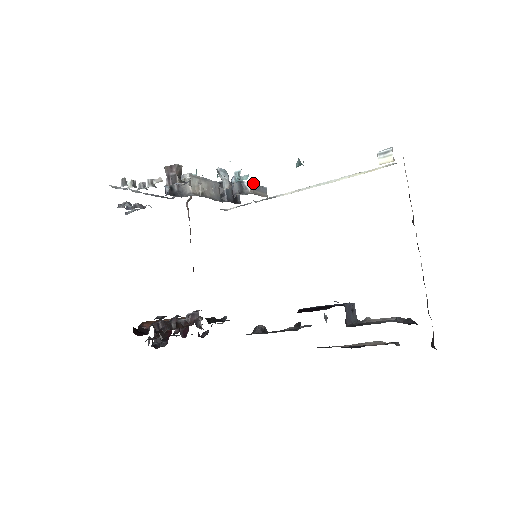
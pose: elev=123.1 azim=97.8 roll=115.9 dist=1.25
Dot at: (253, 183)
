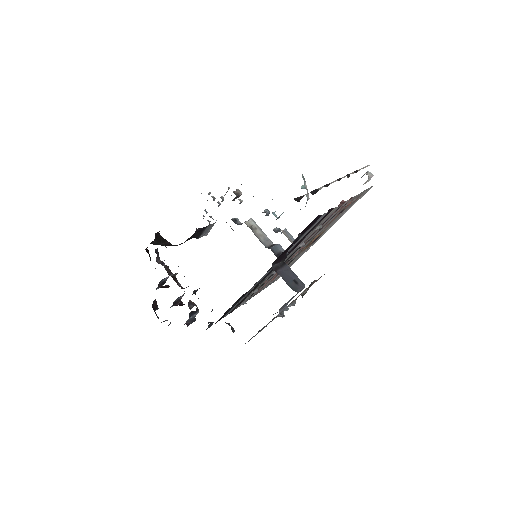
Dot at: (288, 232)
